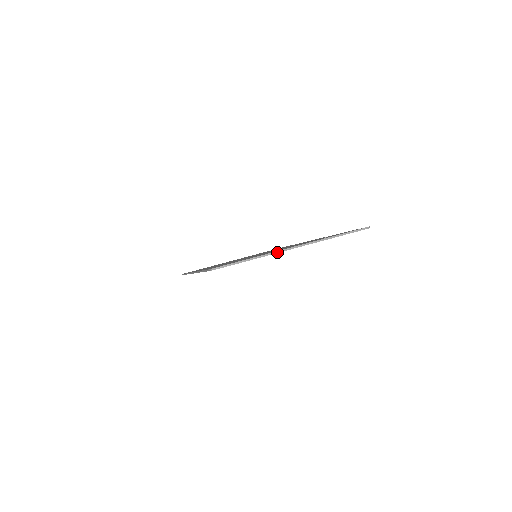
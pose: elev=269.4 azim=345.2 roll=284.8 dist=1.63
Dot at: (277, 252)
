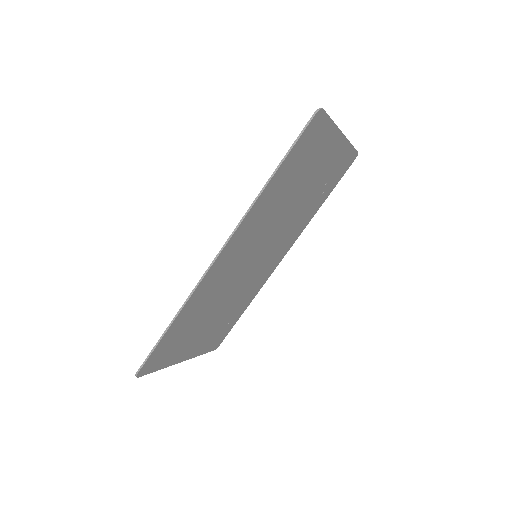
Dot at: (338, 128)
